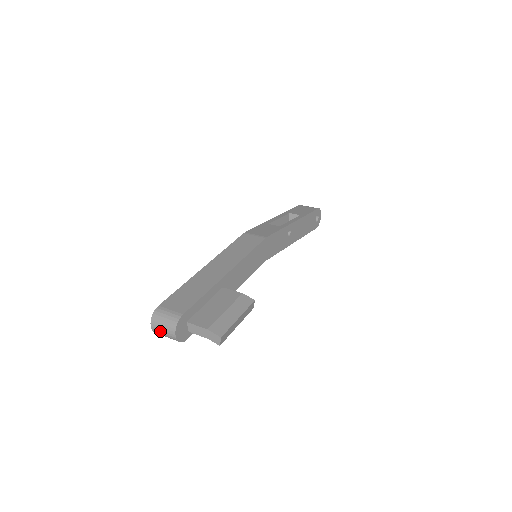
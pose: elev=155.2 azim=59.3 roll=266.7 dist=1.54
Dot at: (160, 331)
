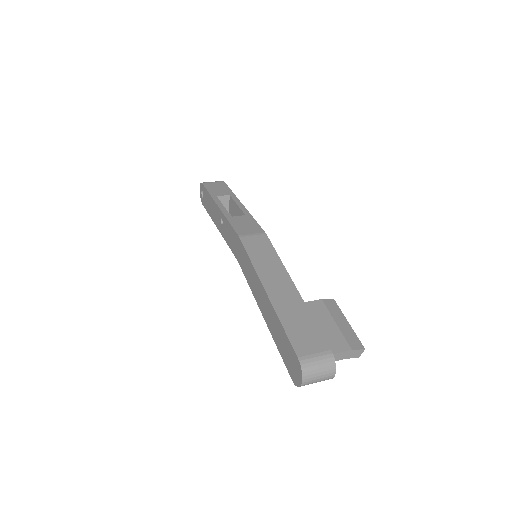
Dot at: (314, 381)
